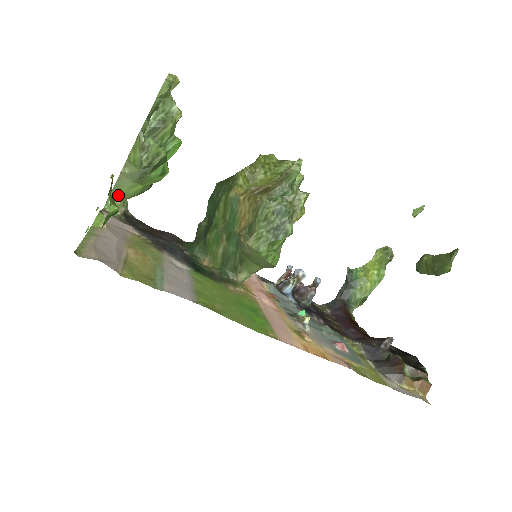
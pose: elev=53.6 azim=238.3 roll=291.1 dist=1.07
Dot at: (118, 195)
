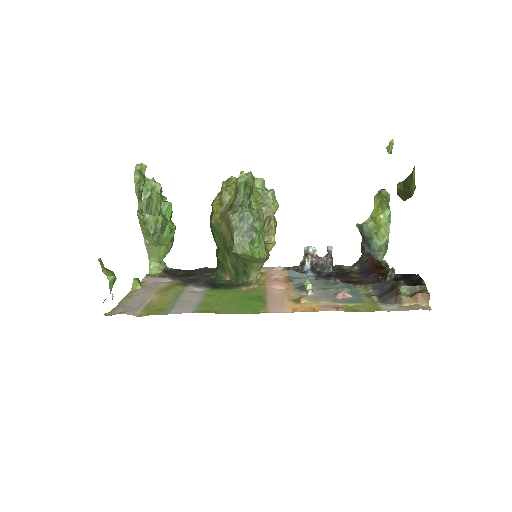
Dot at: (155, 260)
